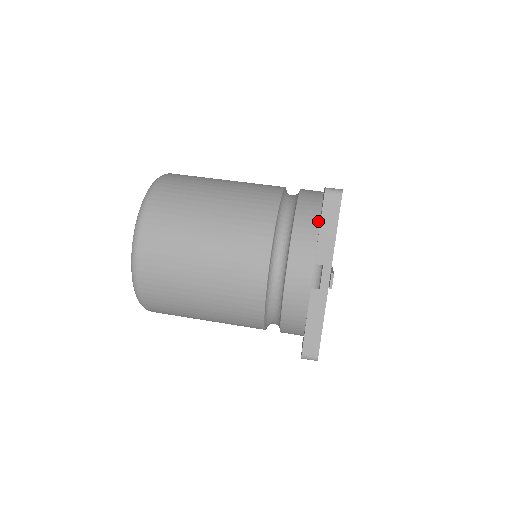
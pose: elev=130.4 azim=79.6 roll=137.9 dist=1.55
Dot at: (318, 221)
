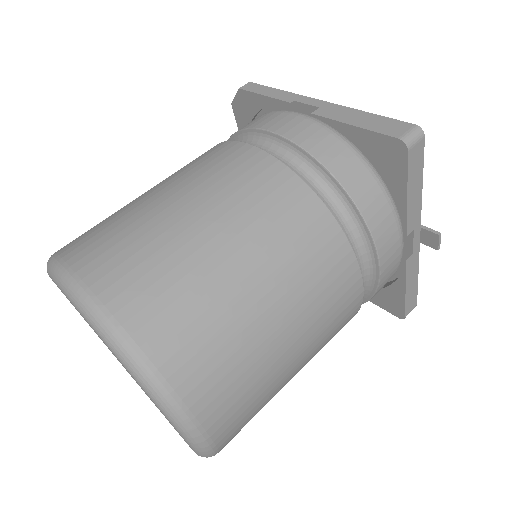
Dot at: (377, 180)
